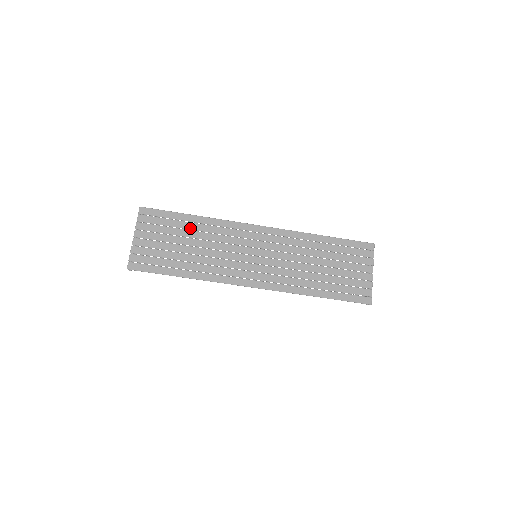
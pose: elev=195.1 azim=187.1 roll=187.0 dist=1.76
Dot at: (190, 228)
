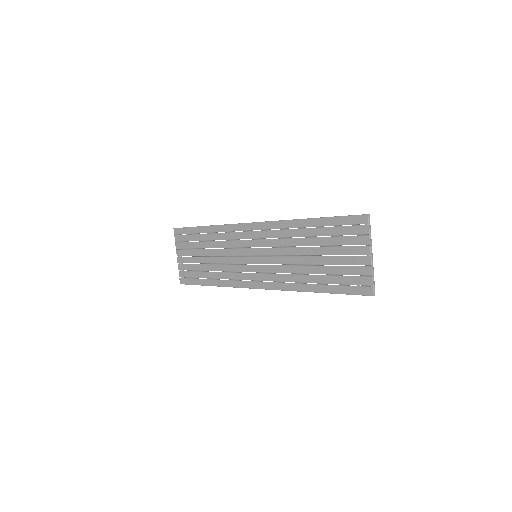
Dot at: (205, 239)
